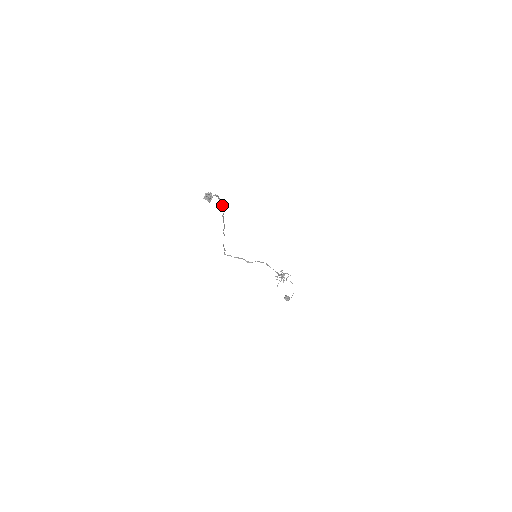
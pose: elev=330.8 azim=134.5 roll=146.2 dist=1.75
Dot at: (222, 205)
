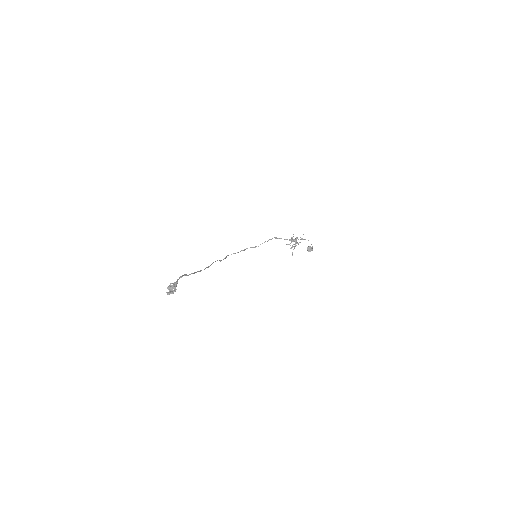
Dot at: occluded
